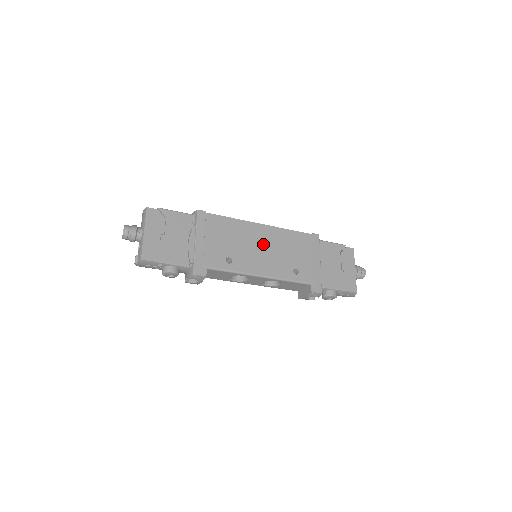
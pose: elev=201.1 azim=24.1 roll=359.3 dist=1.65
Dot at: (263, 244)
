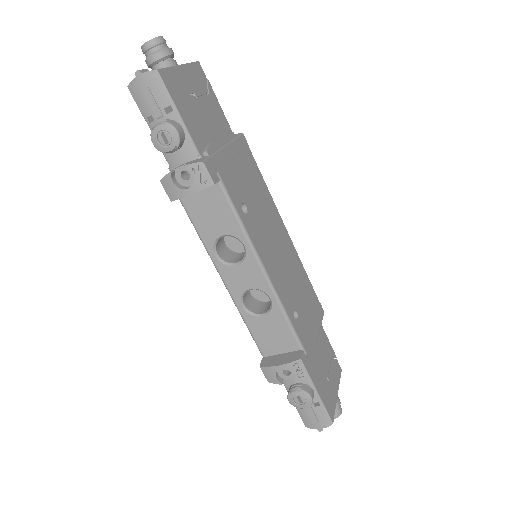
Dot at: (280, 246)
